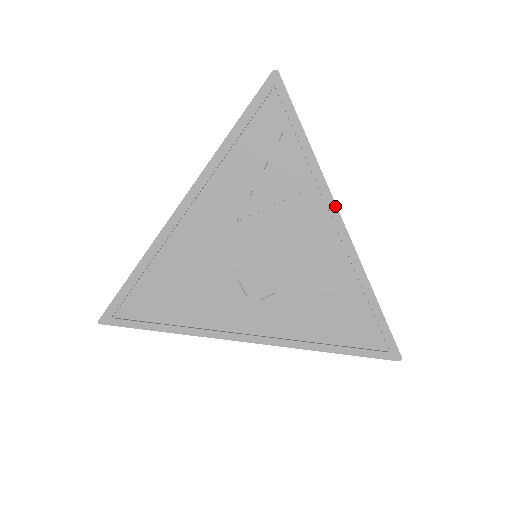
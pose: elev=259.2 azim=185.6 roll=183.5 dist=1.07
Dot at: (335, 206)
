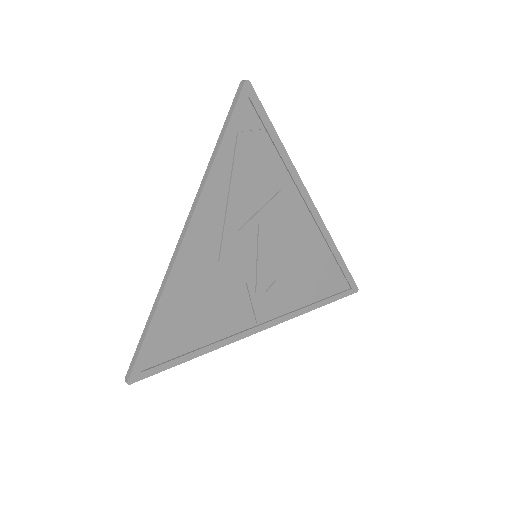
Dot at: (307, 192)
